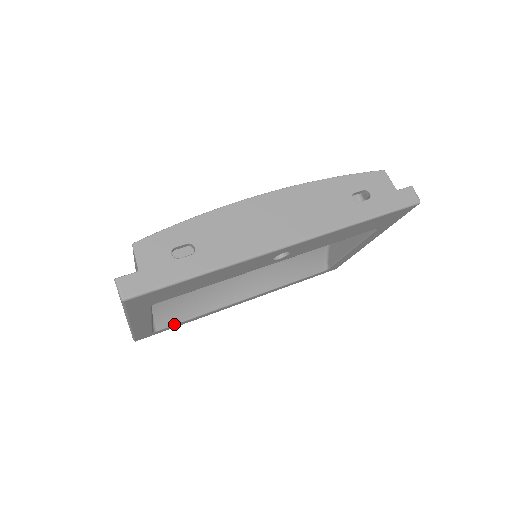
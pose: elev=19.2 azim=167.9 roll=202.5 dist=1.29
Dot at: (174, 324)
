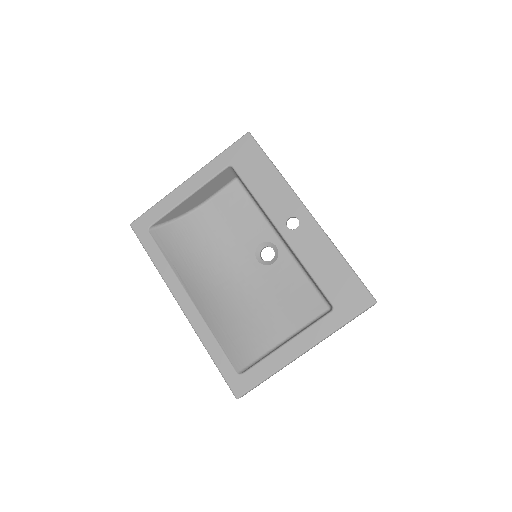
Dot at: (157, 243)
